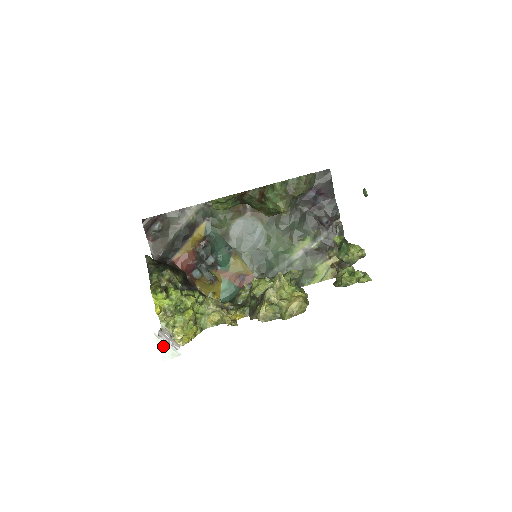
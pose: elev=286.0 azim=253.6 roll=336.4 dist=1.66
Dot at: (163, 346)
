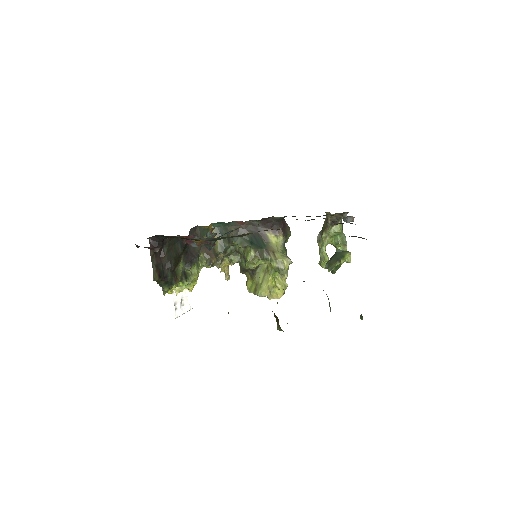
Dot at: occluded
